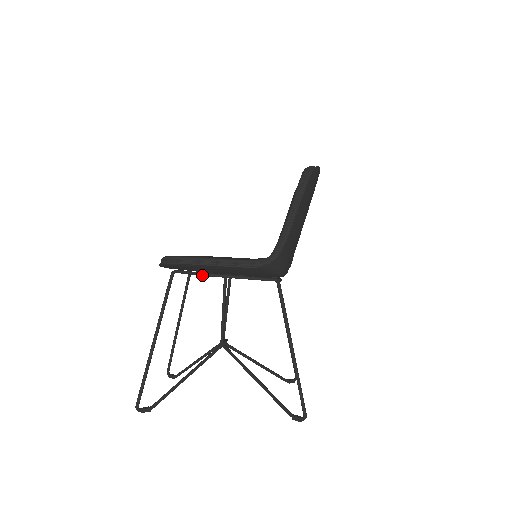
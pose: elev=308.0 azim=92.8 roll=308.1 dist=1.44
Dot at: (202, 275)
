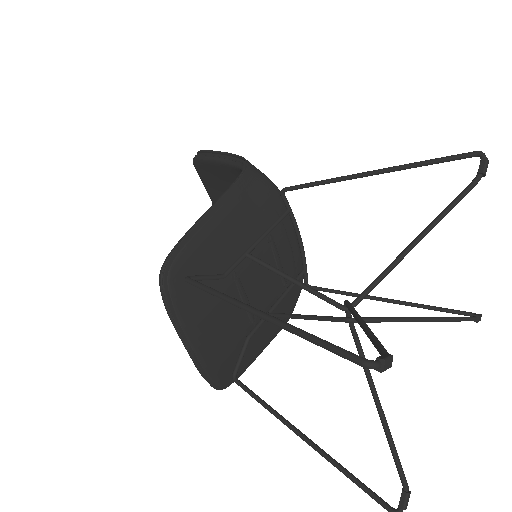
Dot at: (224, 275)
